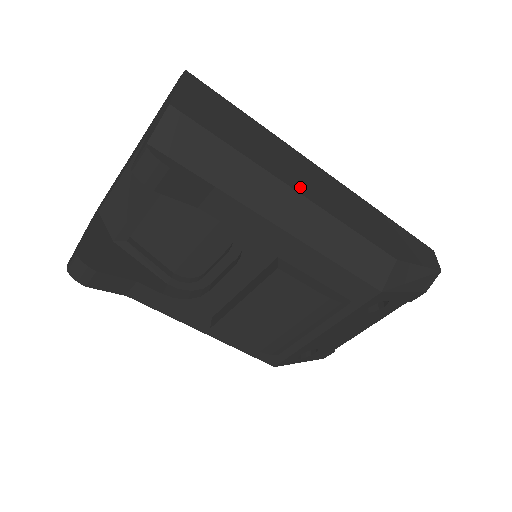
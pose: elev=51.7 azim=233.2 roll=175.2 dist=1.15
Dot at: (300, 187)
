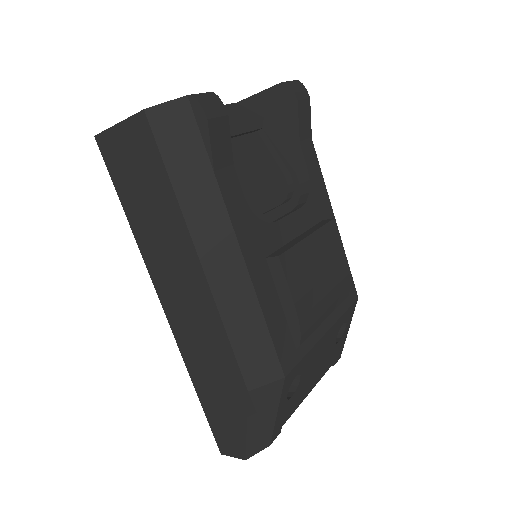
Dot at: occluded
